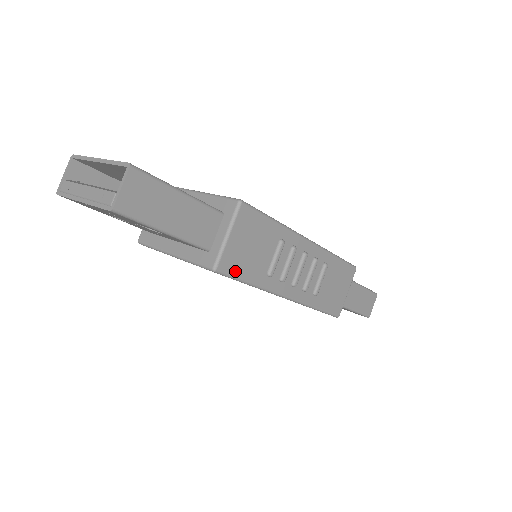
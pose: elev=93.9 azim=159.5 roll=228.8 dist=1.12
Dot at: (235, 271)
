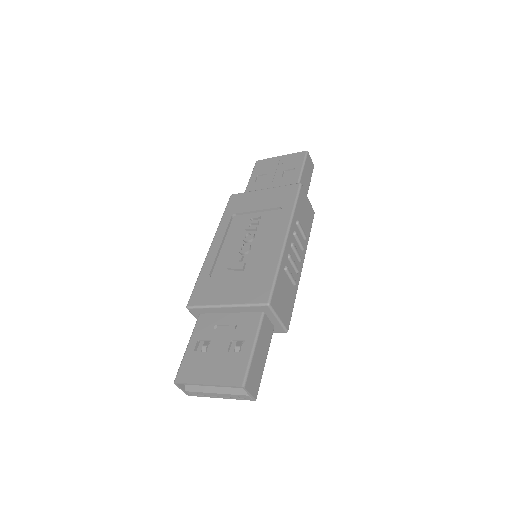
Dot at: (290, 315)
